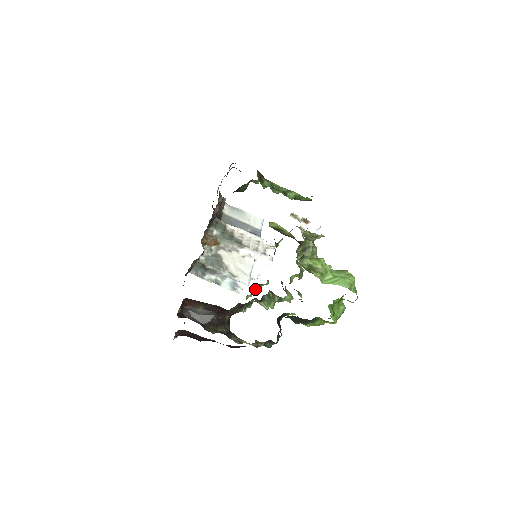
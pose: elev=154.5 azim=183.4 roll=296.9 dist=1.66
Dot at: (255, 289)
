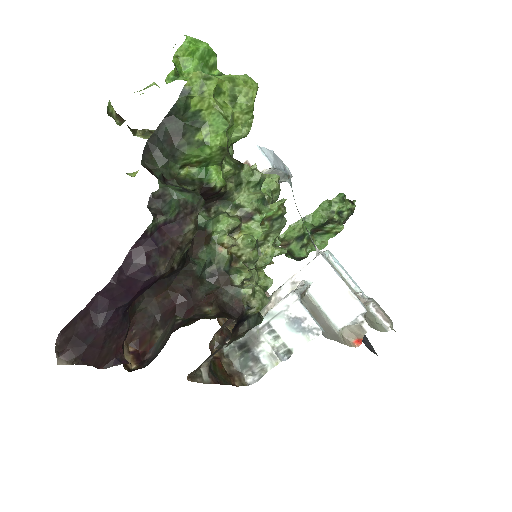
Dot at: occluded
